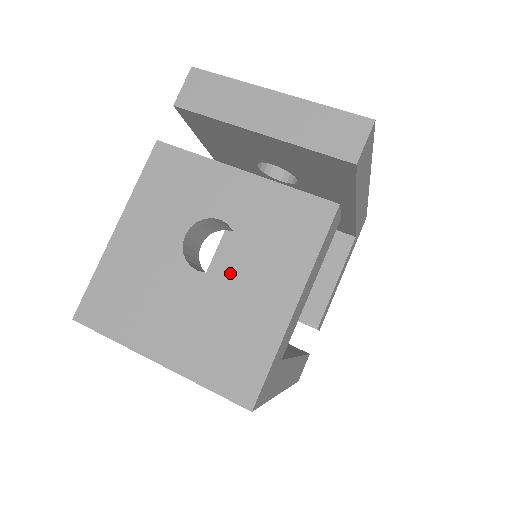
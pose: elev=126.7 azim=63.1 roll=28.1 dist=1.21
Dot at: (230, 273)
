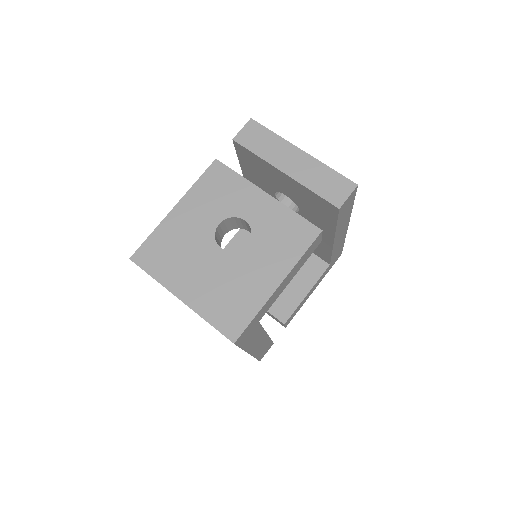
Dot at: (242, 255)
